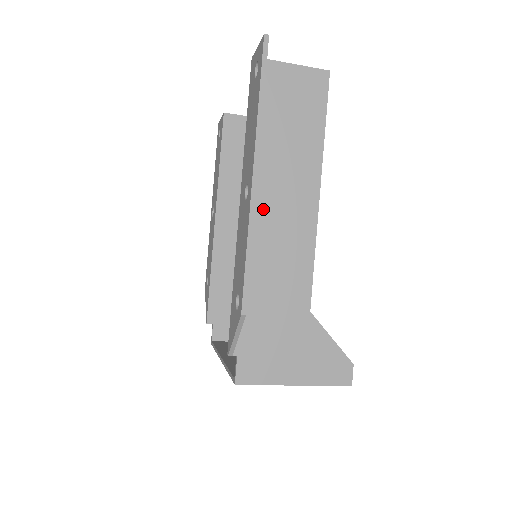
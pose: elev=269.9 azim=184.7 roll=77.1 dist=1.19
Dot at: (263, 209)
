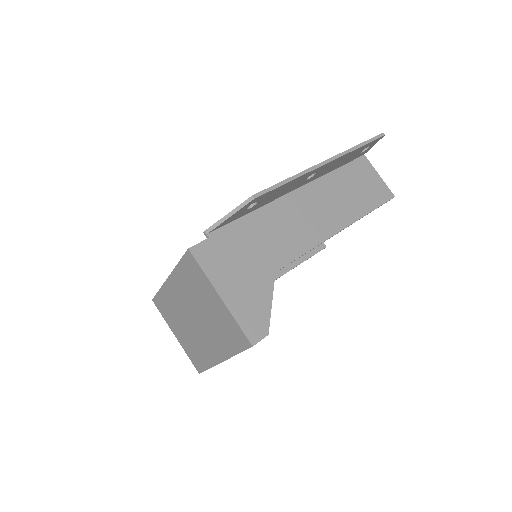
Dot at: (304, 201)
